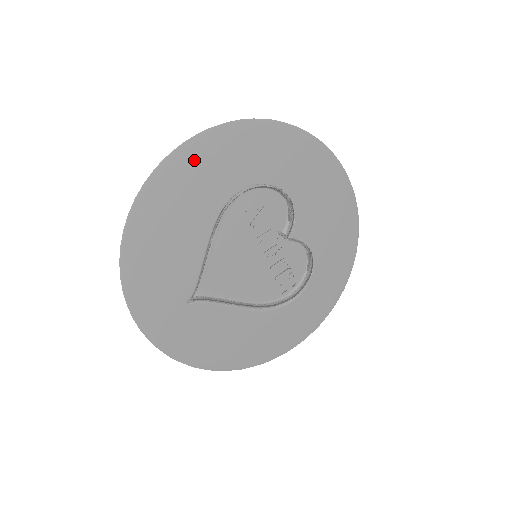
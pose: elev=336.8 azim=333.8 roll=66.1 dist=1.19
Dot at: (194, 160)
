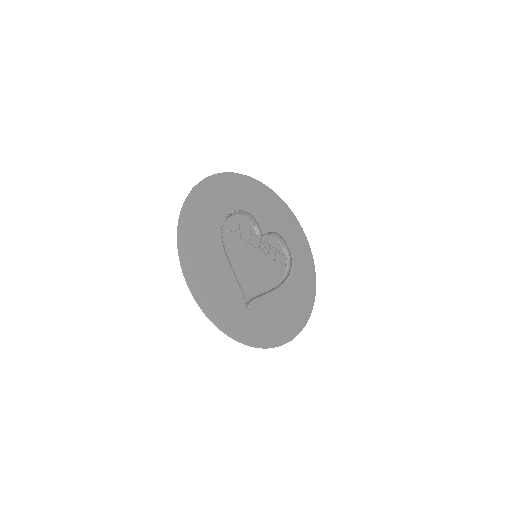
Dot at: (190, 223)
